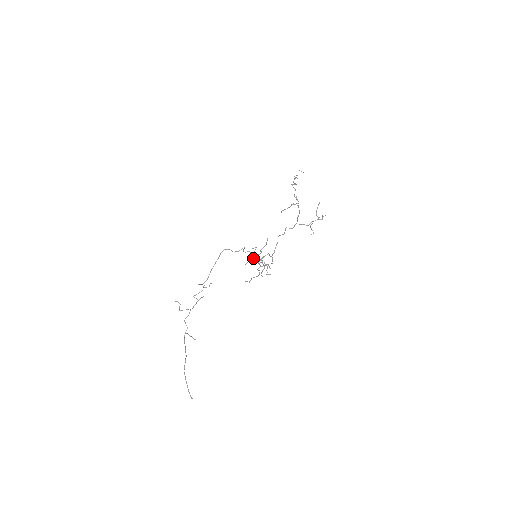
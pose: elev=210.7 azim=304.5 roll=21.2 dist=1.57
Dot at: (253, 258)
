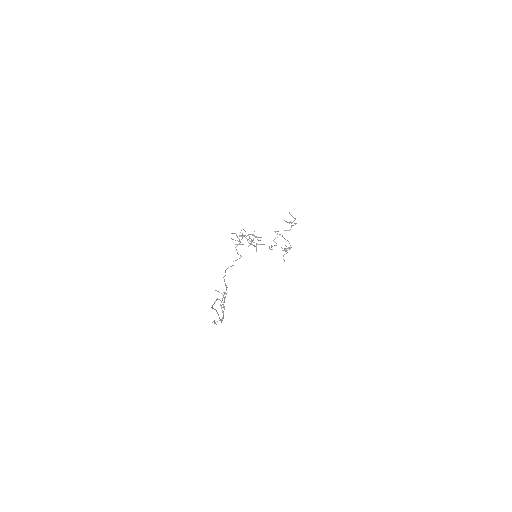
Dot at: (239, 240)
